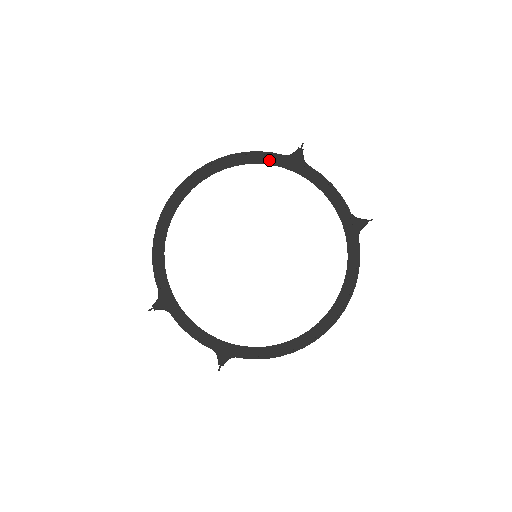
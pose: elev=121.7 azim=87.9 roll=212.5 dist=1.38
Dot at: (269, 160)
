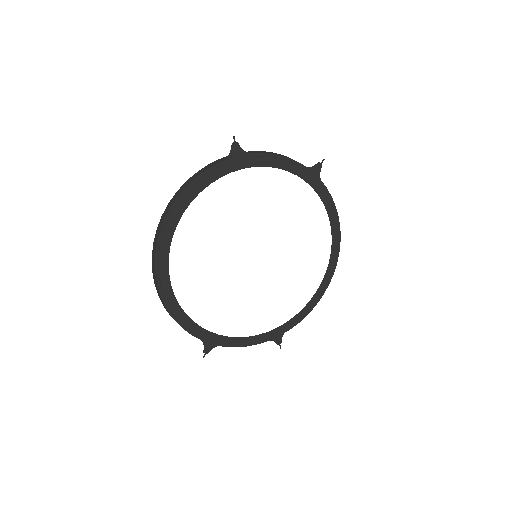
Dot at: (217, 174)
